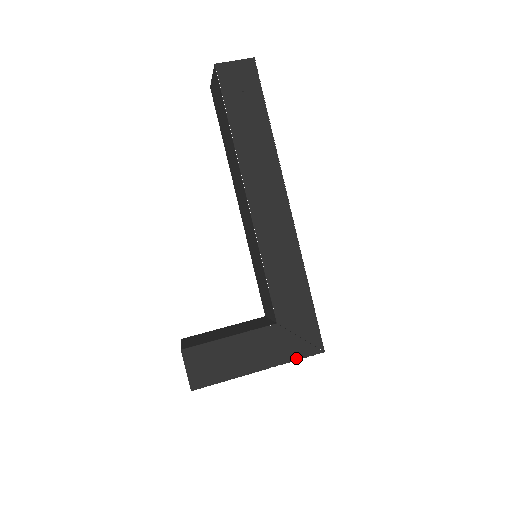
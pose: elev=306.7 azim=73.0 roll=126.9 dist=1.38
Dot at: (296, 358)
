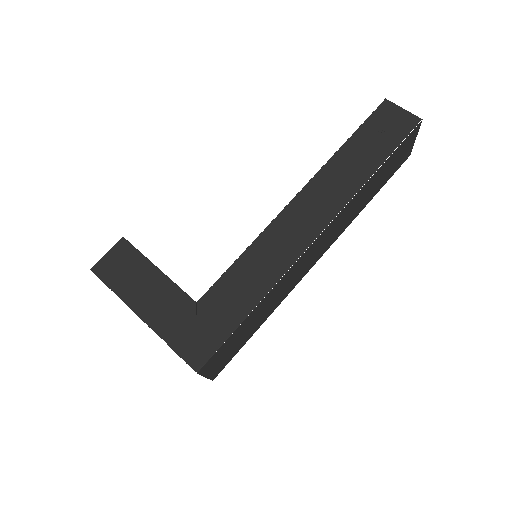
Dot at: (173, 346)
